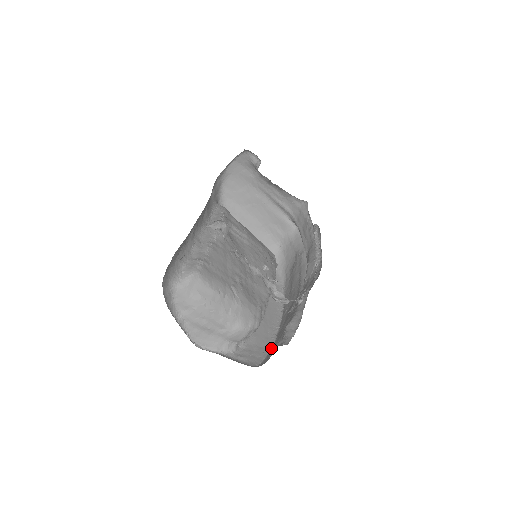
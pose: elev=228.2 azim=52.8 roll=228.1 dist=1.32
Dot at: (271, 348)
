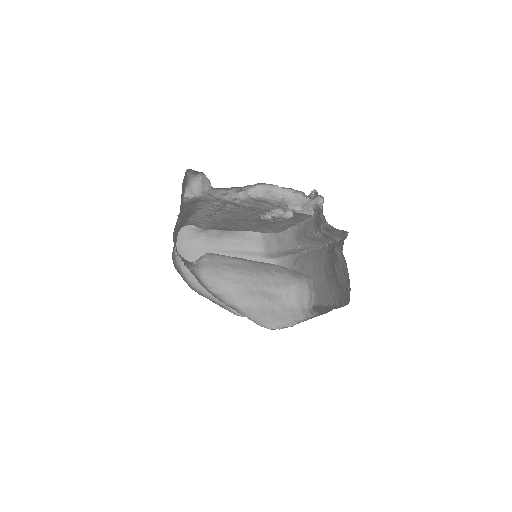
Dot at: (345, 304)
